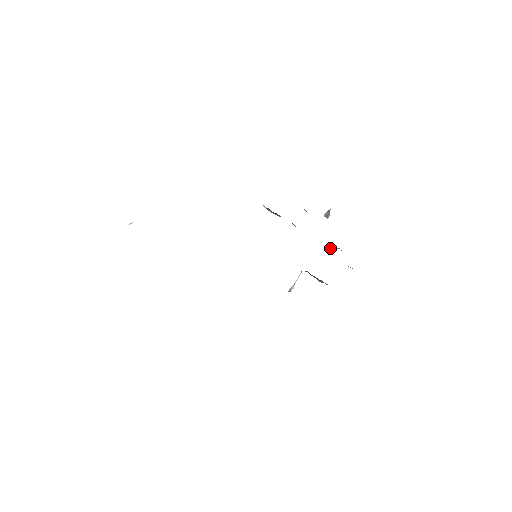
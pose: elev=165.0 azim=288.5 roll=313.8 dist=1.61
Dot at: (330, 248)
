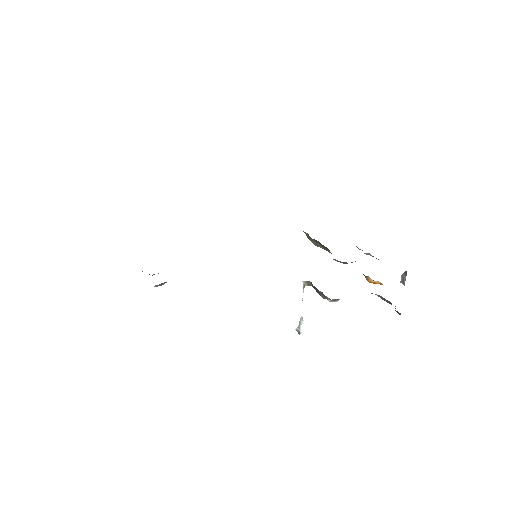
Dot at: (366, 278)
